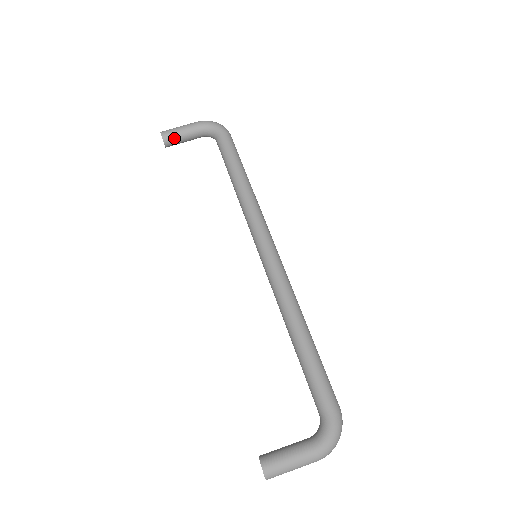
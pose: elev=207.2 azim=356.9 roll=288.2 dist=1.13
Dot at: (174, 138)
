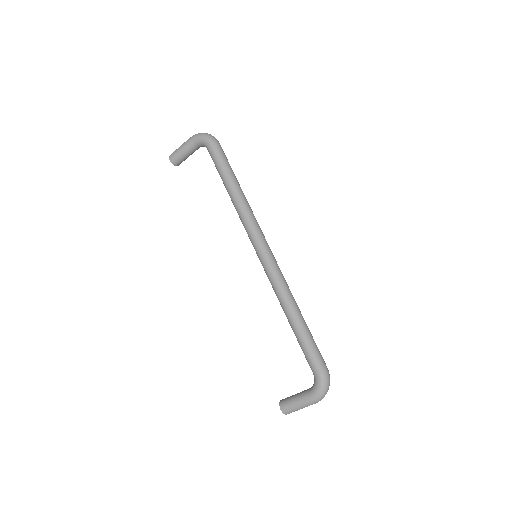
Dot at: (179, 159)
